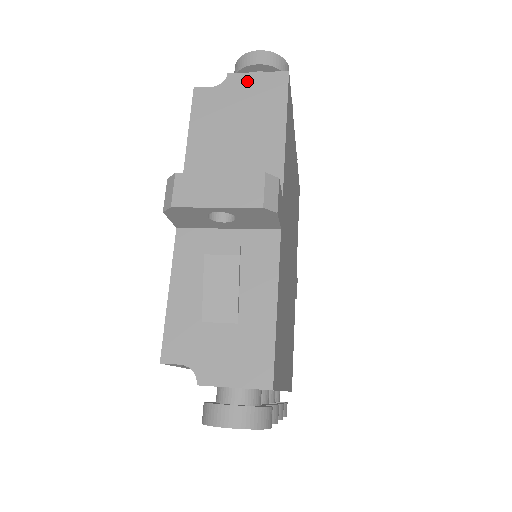
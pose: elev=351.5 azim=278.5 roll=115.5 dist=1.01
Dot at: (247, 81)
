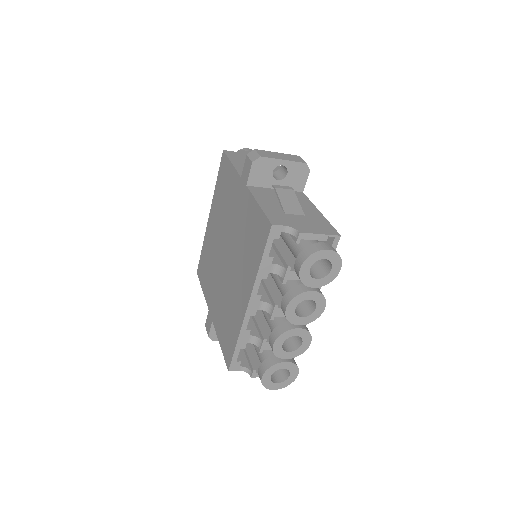
Dot at: occluded
